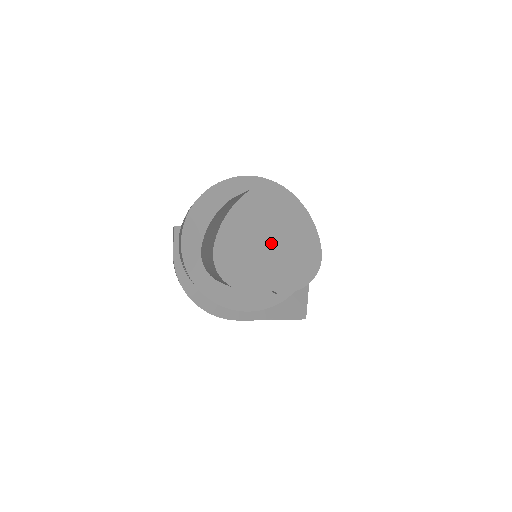
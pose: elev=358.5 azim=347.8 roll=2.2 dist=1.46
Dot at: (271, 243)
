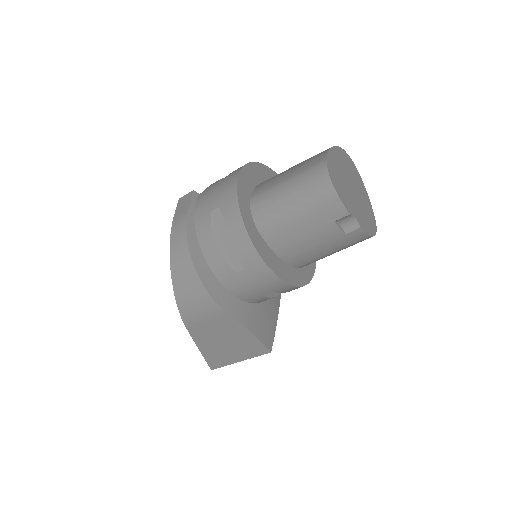
Dot at: (353, 189)
